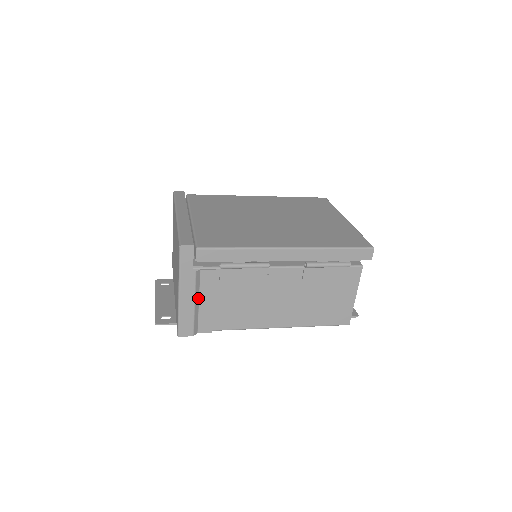
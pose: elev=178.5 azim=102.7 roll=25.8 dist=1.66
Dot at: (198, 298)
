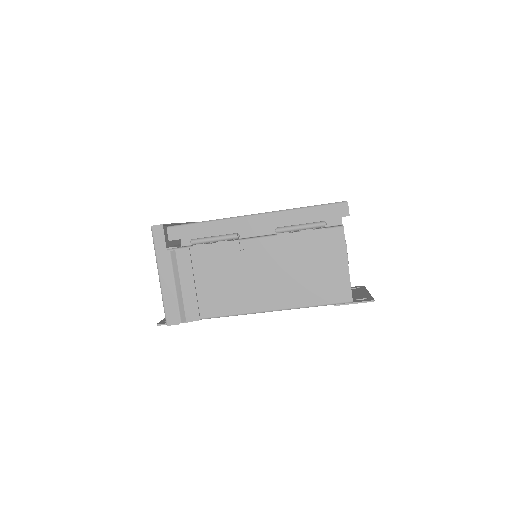
Dot at: (179, 281)
